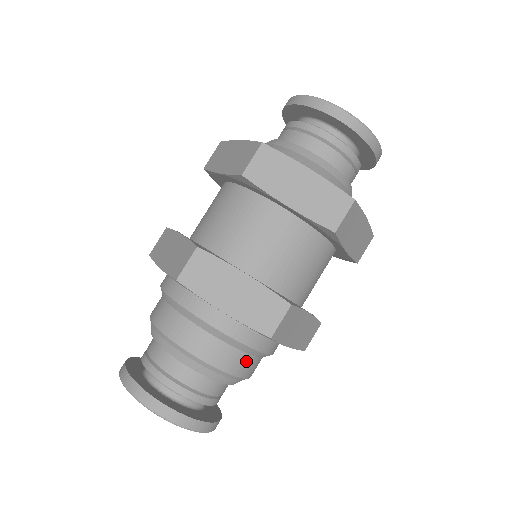
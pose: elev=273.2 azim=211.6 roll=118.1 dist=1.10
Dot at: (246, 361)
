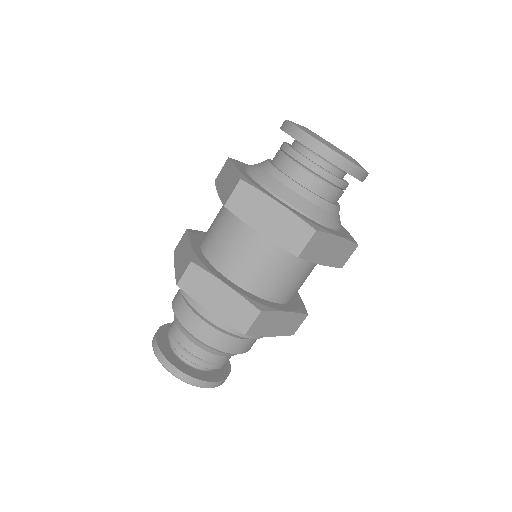
Dot at: (237, 343)
